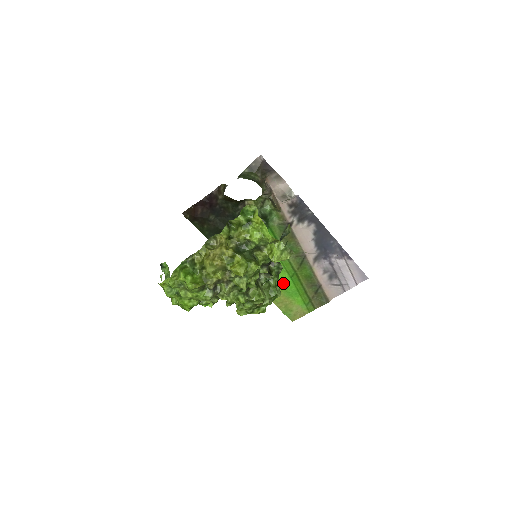
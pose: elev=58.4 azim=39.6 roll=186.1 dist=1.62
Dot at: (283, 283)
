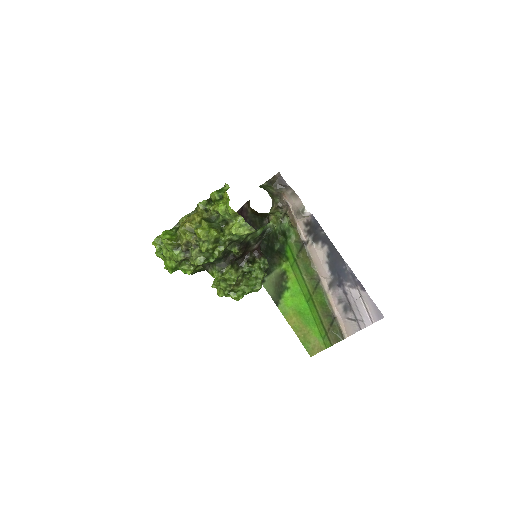
Dot at: (301, 308)
